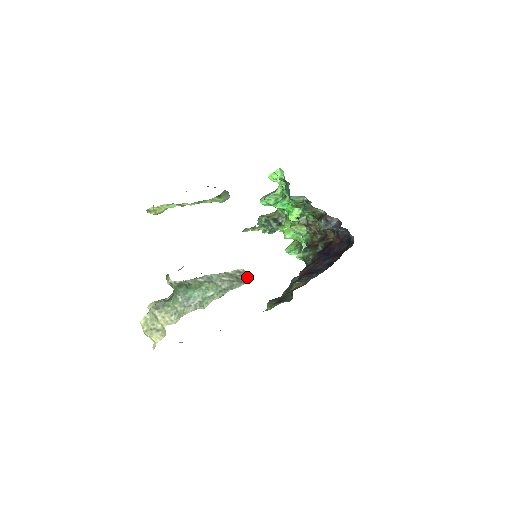
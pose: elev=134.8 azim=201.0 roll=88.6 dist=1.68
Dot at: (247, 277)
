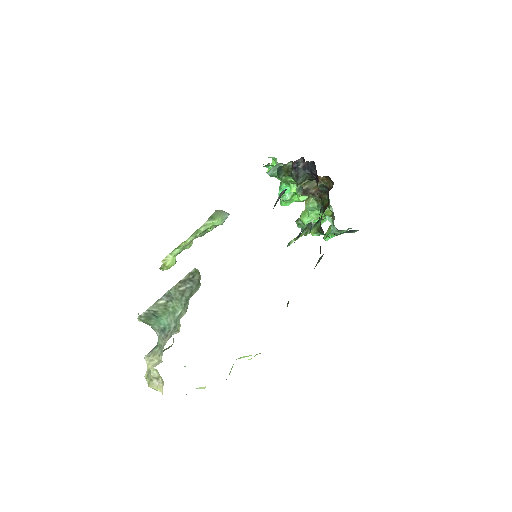
Dot at: (199, 274)
